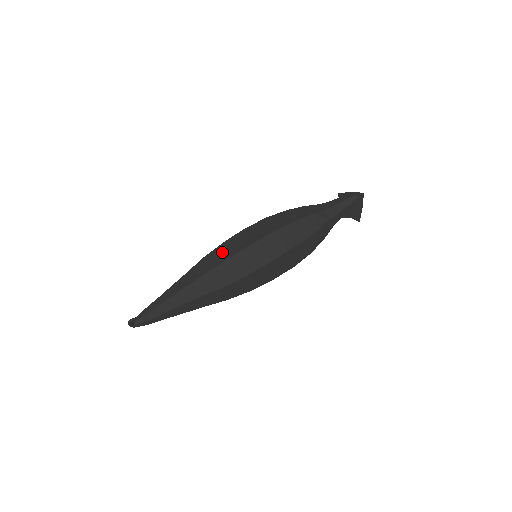
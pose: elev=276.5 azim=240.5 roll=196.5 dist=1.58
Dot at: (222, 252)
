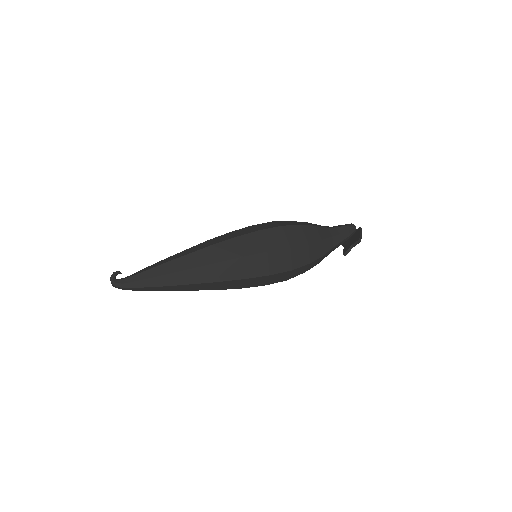
Dot at: occluded
